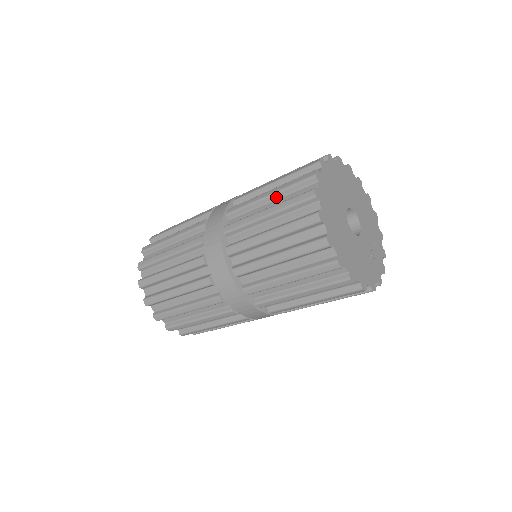
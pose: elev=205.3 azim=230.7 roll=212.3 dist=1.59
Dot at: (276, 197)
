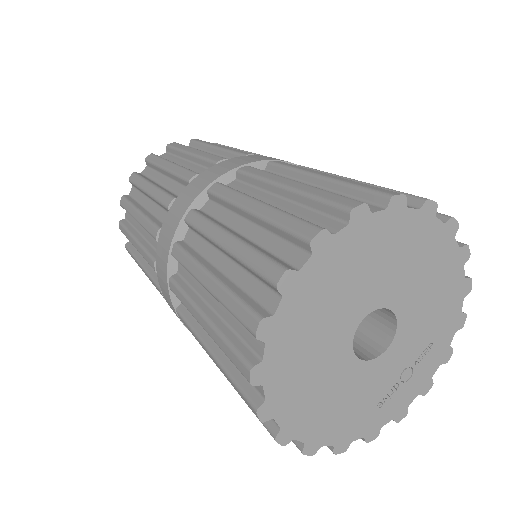
Dot at: (231, 257)
